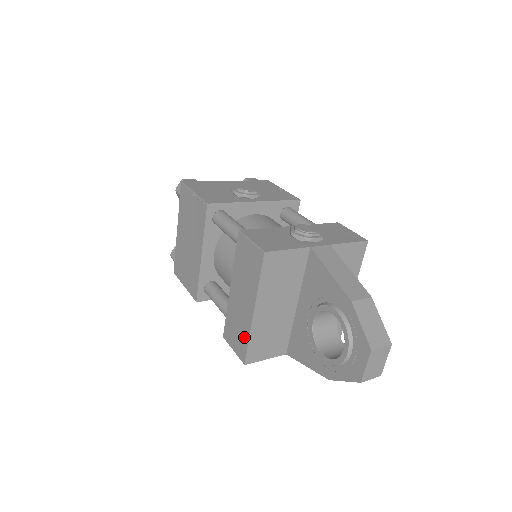
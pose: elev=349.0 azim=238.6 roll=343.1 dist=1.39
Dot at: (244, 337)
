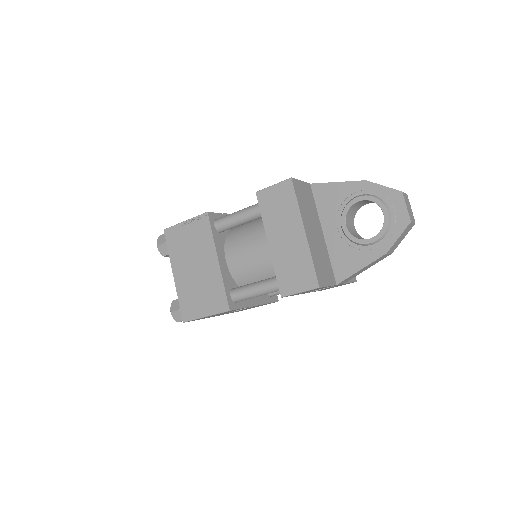
Dot at: (306, 264)
